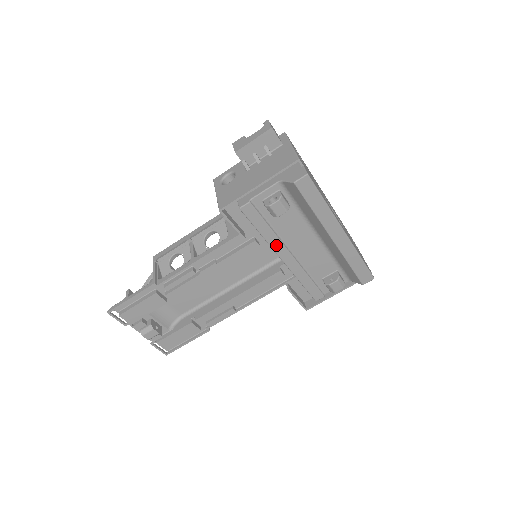
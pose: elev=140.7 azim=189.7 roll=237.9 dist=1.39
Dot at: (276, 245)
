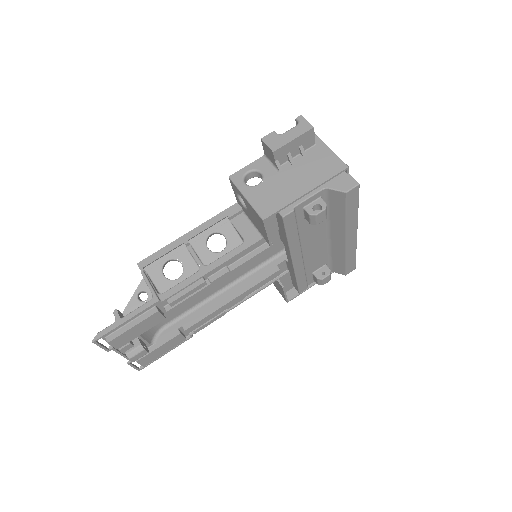
Dot at: (295, 249)
